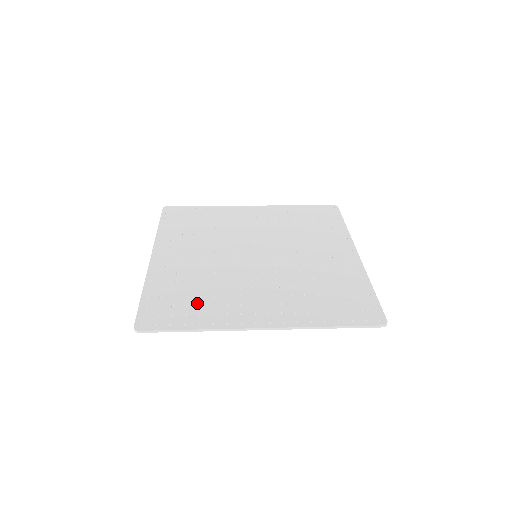
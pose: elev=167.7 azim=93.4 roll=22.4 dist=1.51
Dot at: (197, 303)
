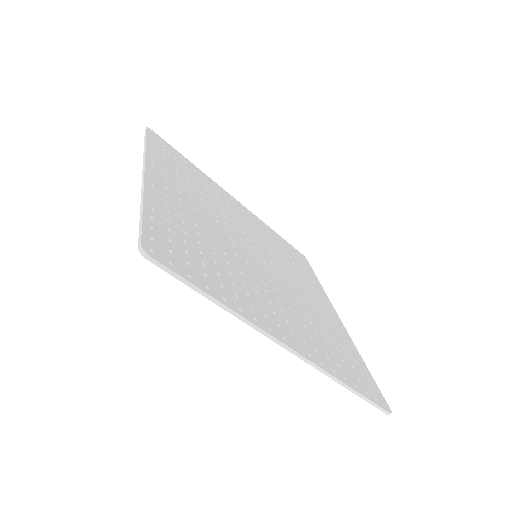
Dot at: (215, 268)
